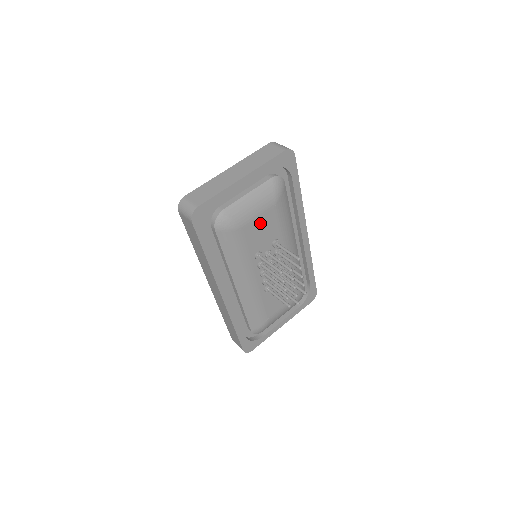
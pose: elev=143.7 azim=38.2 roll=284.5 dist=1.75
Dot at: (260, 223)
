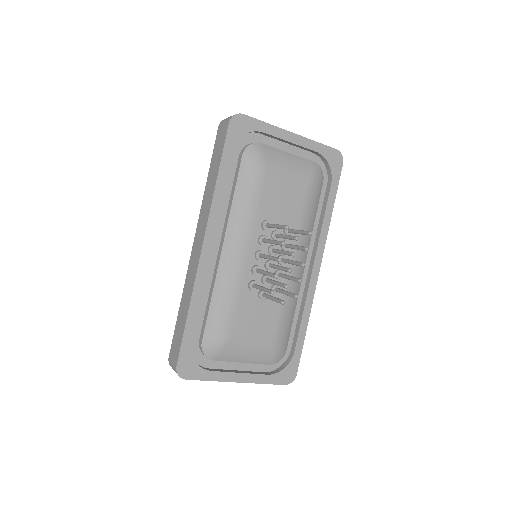
Dot at: (285, 189)
